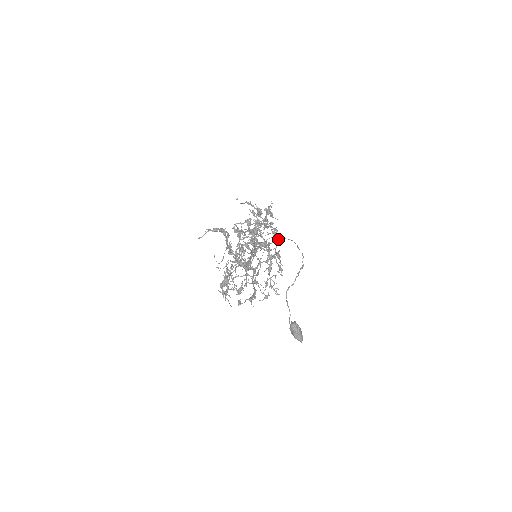
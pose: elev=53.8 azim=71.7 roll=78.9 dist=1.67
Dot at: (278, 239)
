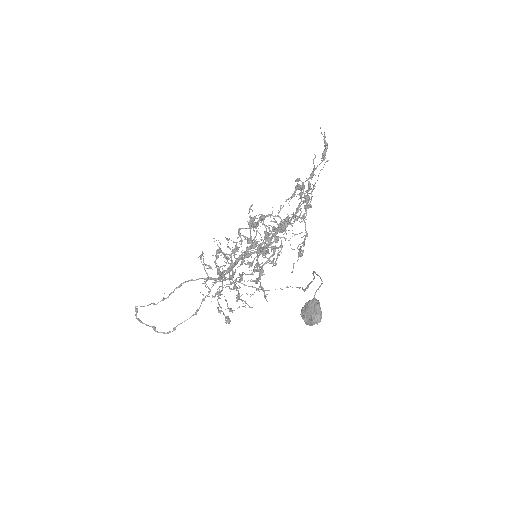
Dot at: (304, 243)
